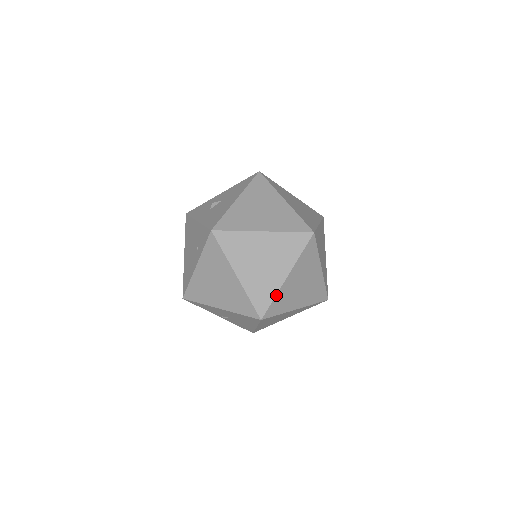
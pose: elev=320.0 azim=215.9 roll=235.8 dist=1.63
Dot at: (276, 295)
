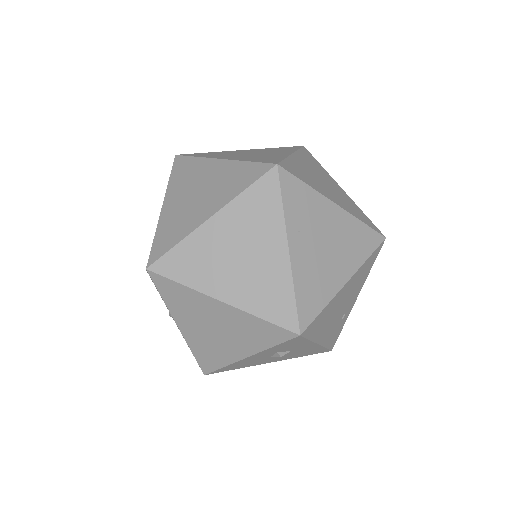
Dot at: (183, 240)
